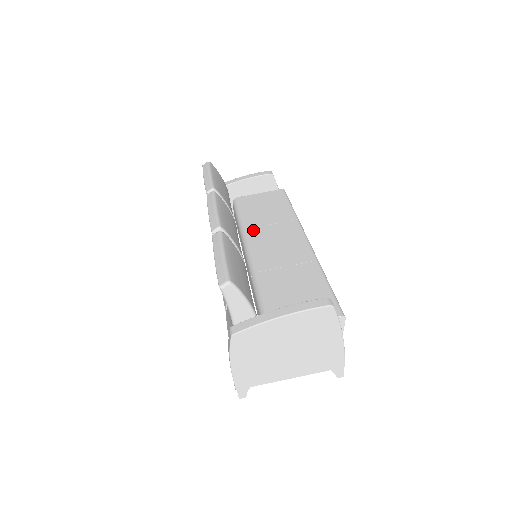
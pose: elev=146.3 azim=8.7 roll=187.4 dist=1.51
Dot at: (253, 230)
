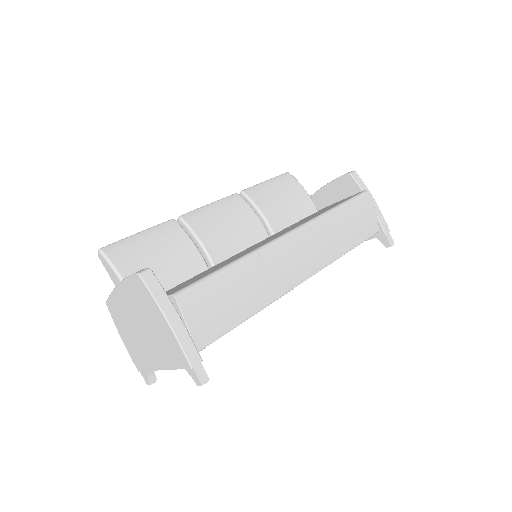
Dot at: occluded
